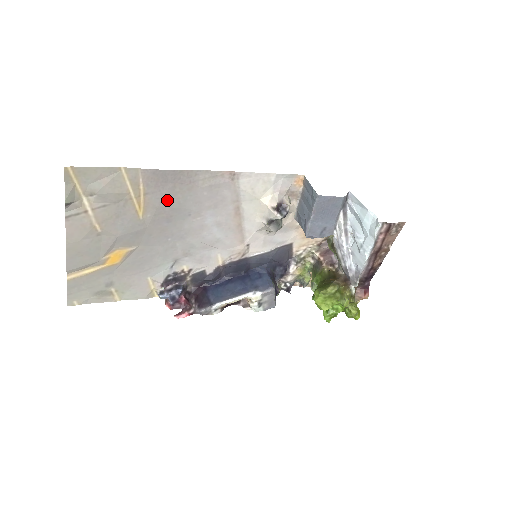
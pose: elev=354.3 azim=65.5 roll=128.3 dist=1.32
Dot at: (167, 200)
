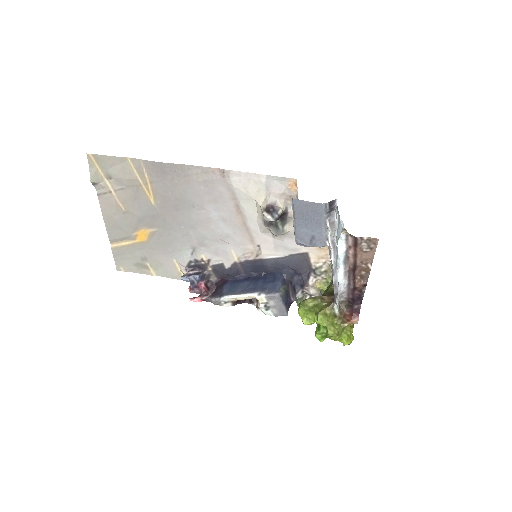
Dot at: (170, 190)
